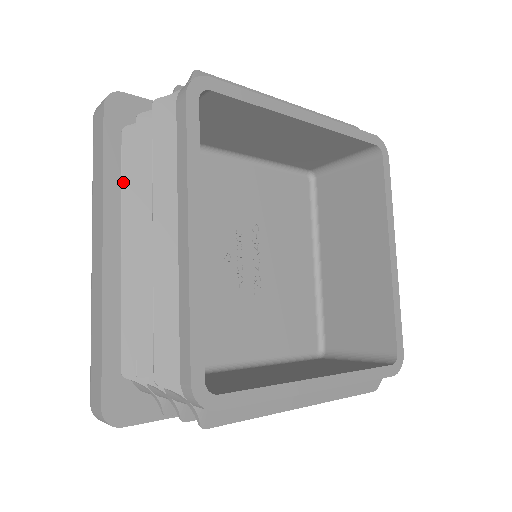
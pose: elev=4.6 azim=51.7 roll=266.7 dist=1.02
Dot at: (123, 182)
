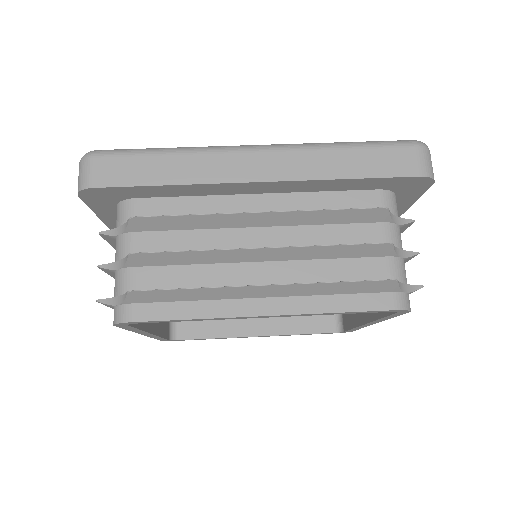
Dot at: (114, 248)
